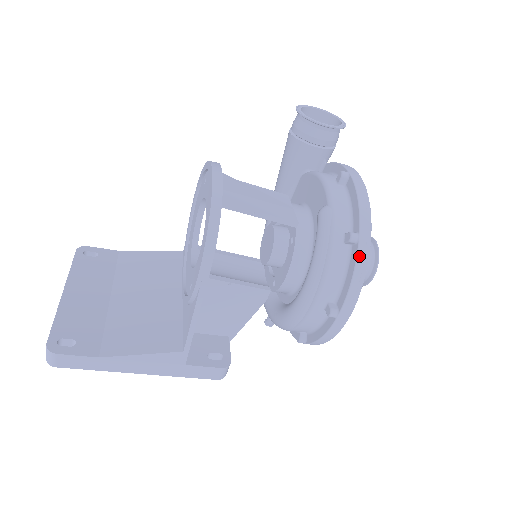
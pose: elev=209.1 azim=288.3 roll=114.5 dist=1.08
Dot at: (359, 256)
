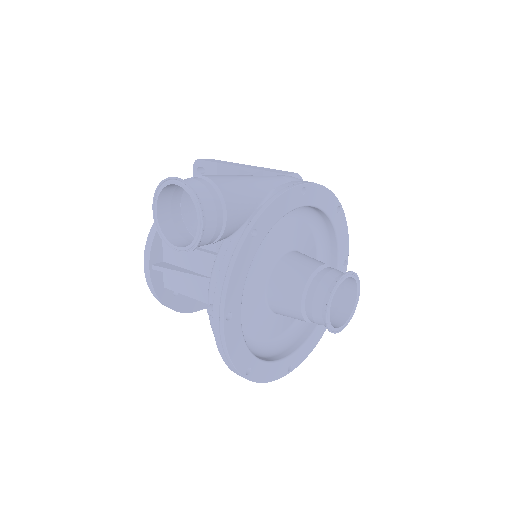
Dot at: occluded
